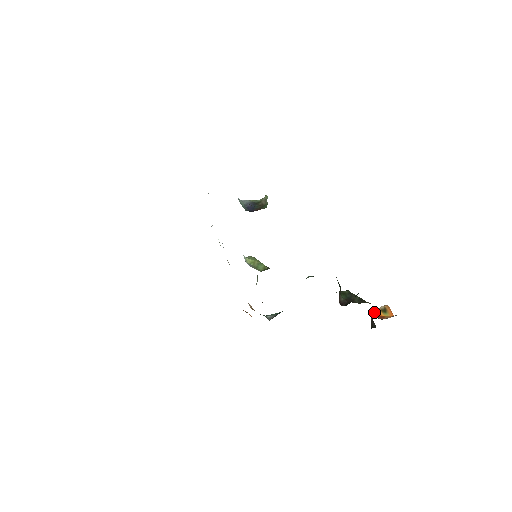
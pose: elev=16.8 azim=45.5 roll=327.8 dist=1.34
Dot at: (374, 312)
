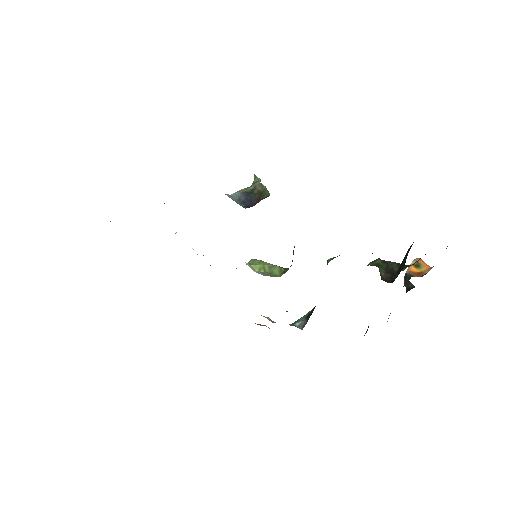
Dot at: (407, 271)
